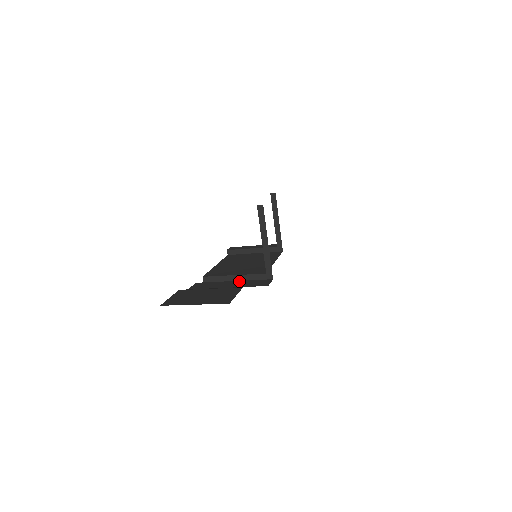
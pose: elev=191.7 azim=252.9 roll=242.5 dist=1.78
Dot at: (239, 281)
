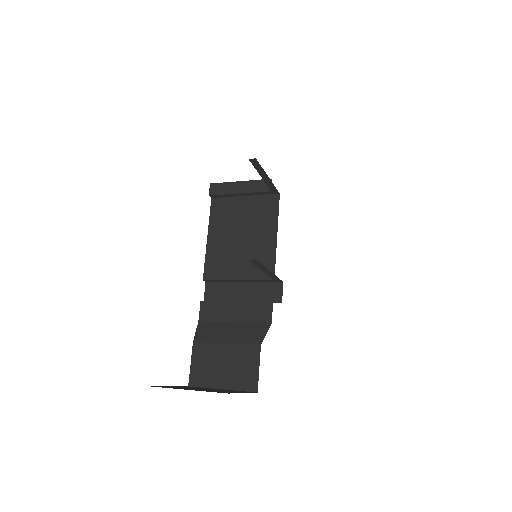
Dot at: (249, 304)
